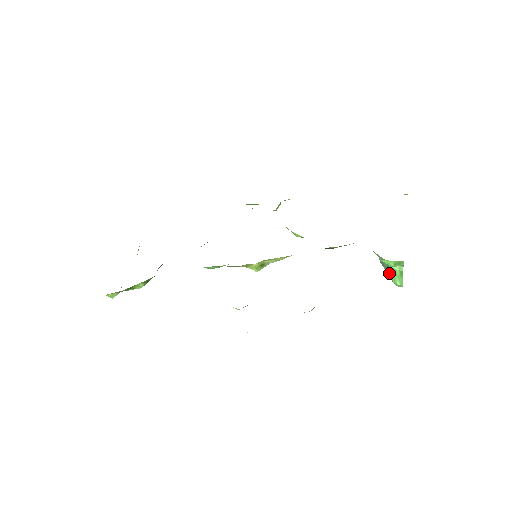
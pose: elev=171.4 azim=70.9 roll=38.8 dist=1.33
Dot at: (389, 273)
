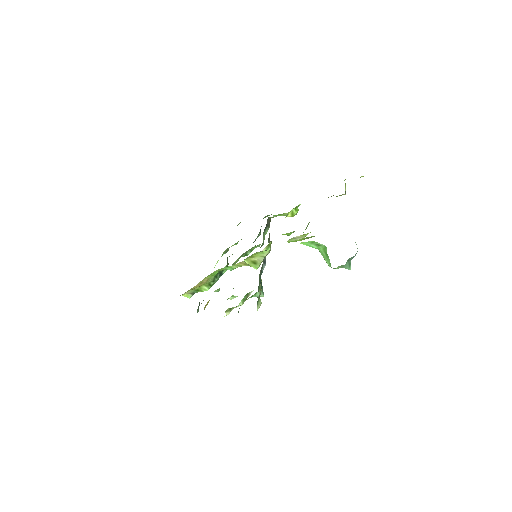
Dot at: occluded
